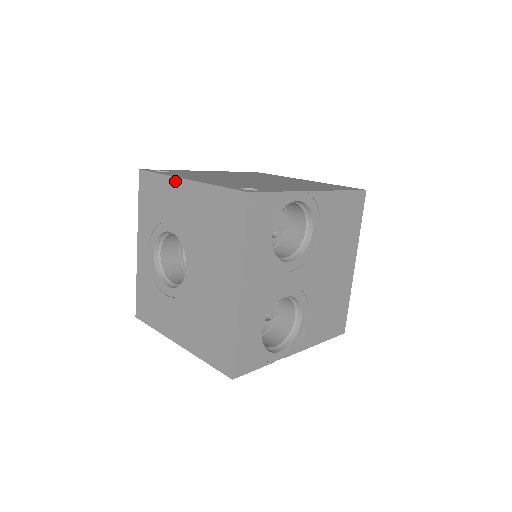
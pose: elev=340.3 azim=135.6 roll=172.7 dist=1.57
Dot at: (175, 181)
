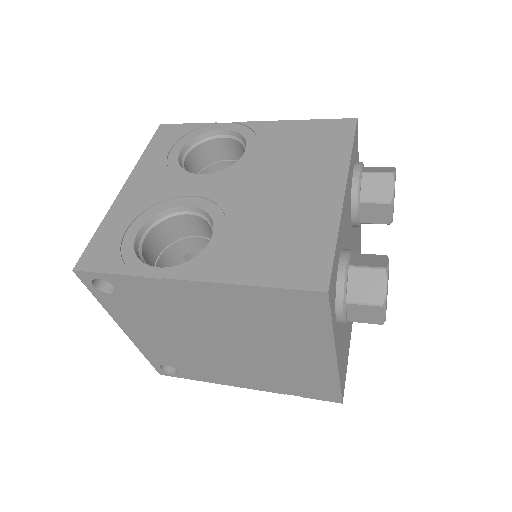
Dot at: occluded
